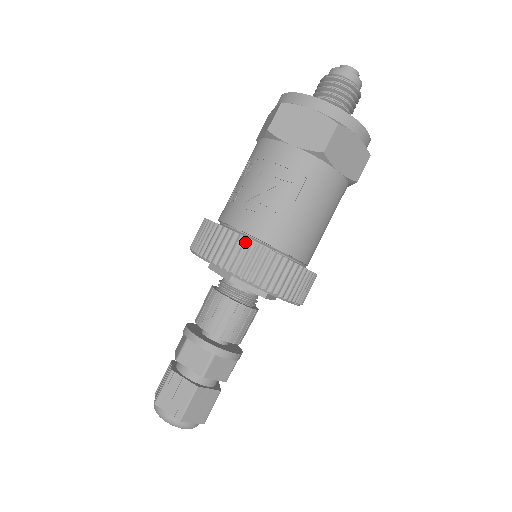
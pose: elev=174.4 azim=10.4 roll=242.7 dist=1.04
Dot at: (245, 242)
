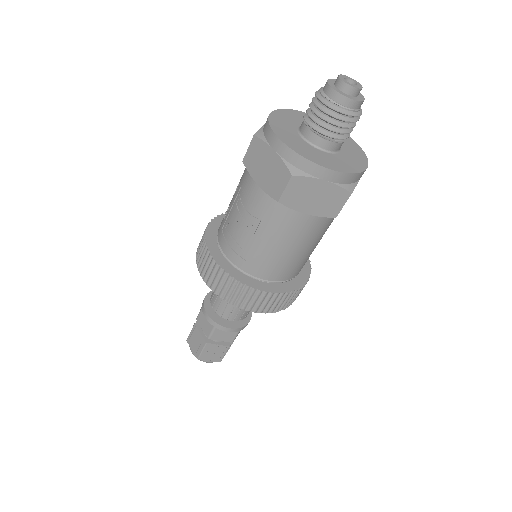
Dot at: (215, 266)
